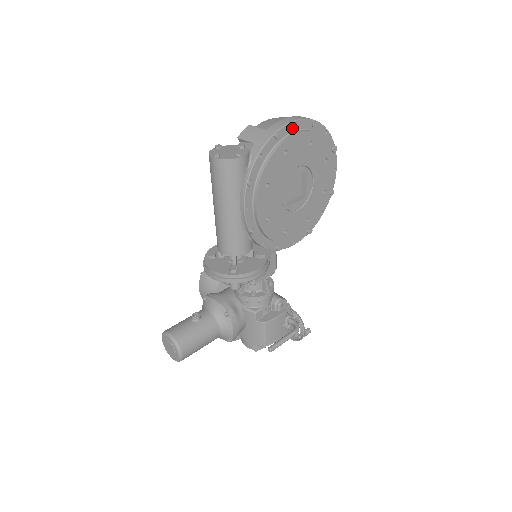
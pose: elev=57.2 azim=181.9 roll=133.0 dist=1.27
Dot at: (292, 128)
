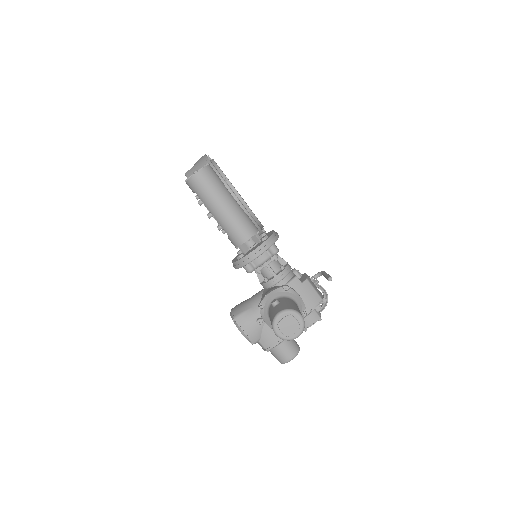
Dot at: occluded
